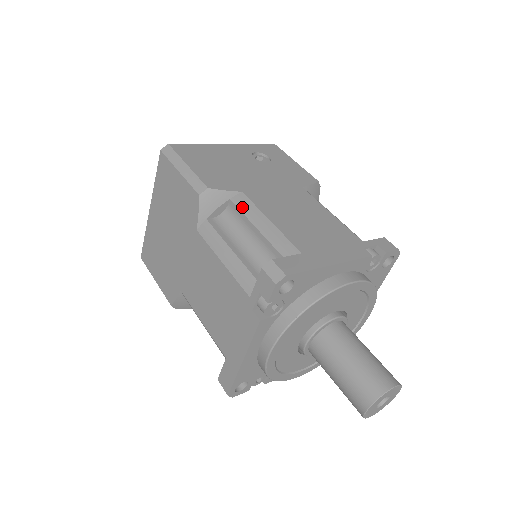
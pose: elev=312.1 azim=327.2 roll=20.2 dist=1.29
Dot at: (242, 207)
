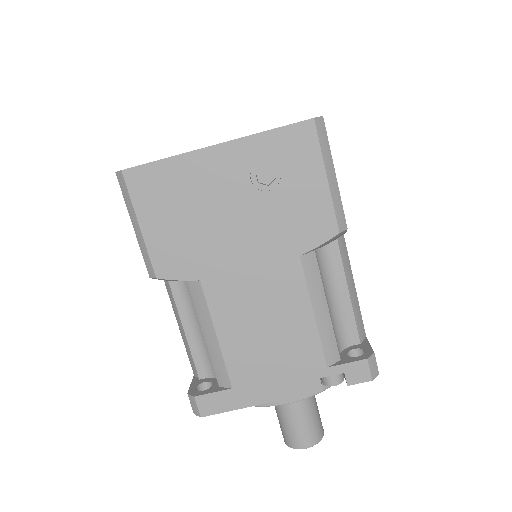
Dot at: (195, 301)
